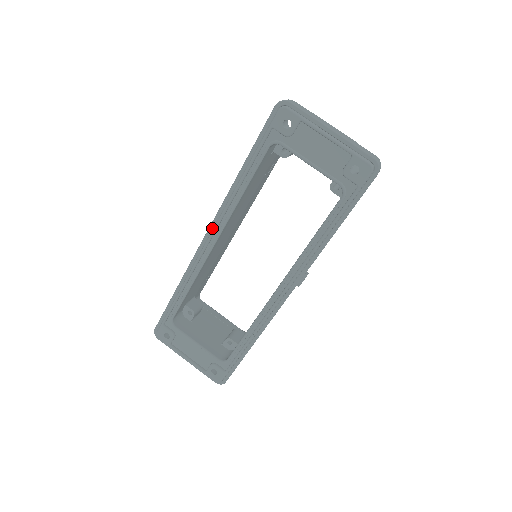
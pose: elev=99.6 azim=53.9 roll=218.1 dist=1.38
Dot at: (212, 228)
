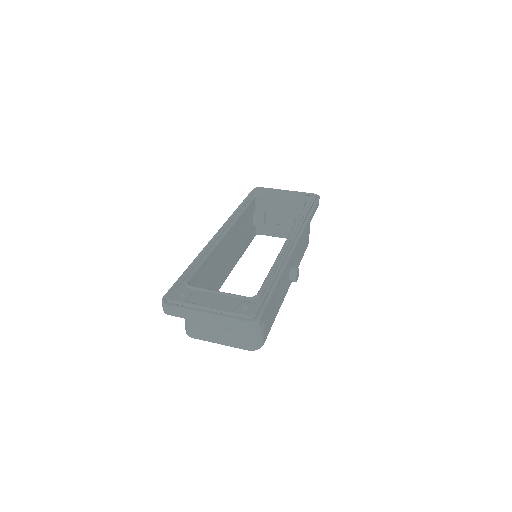
Dot at: occluded
